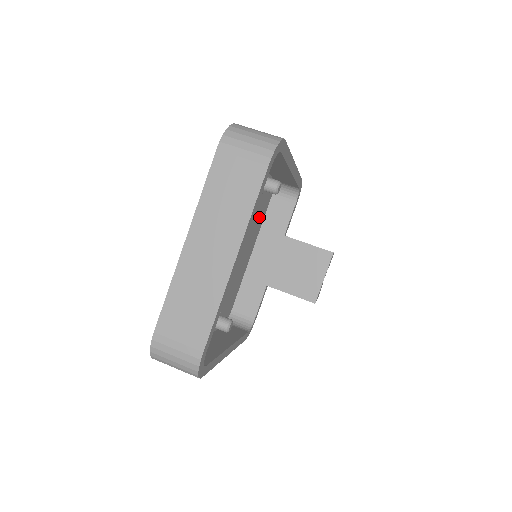
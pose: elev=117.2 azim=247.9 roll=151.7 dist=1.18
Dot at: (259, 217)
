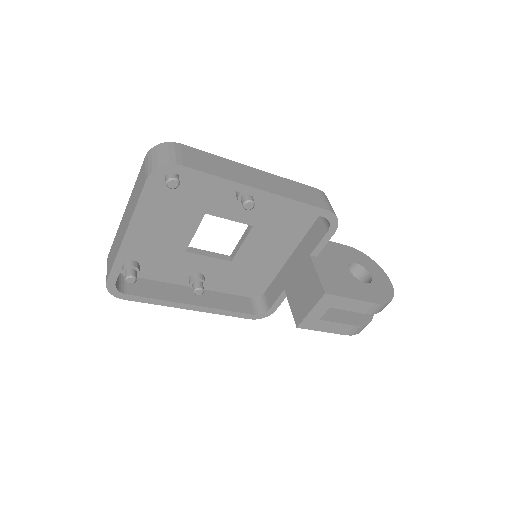
Dot at: (288, 227)
